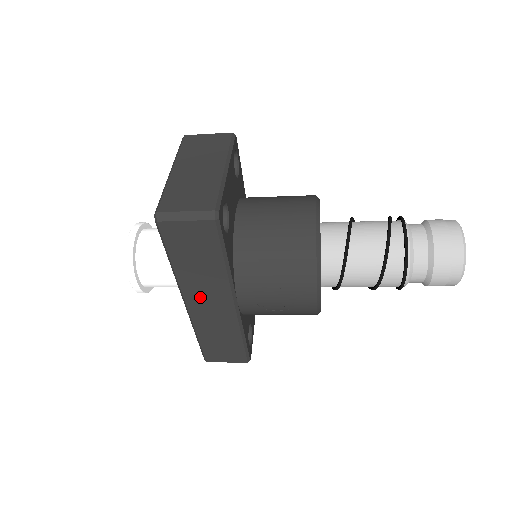
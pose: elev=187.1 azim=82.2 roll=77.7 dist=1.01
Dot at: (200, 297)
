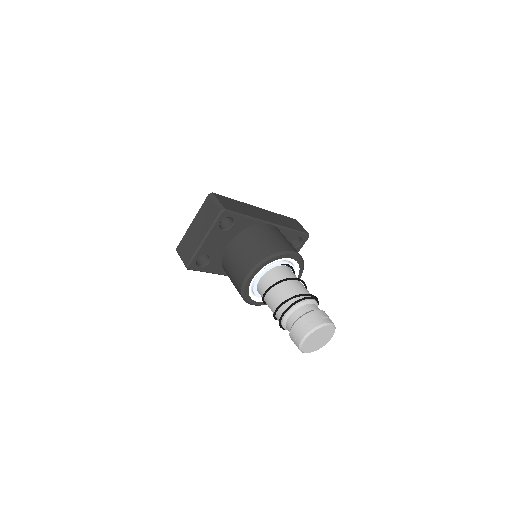
Dot at: occluded
